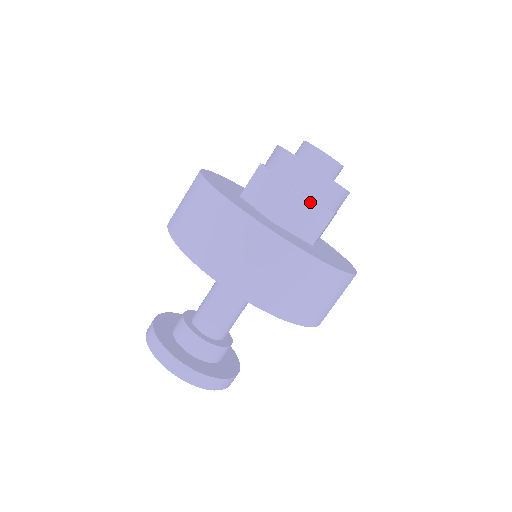
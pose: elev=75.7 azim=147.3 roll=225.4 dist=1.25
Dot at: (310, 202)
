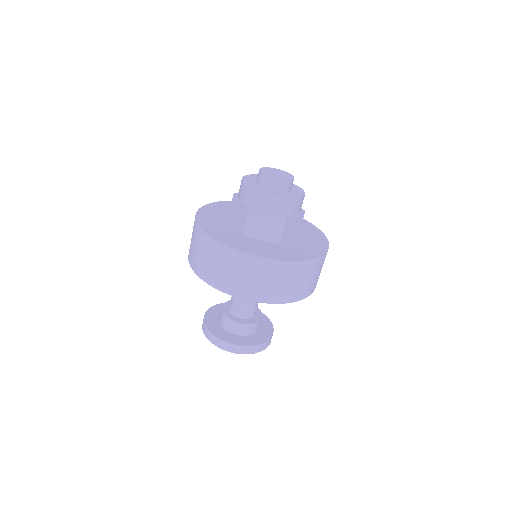
Dot at: (264, 215)
